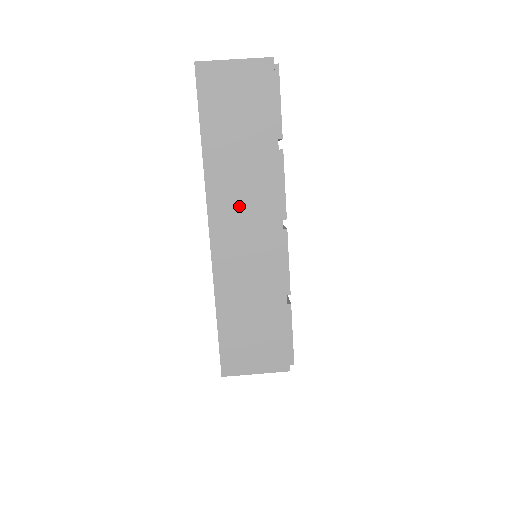
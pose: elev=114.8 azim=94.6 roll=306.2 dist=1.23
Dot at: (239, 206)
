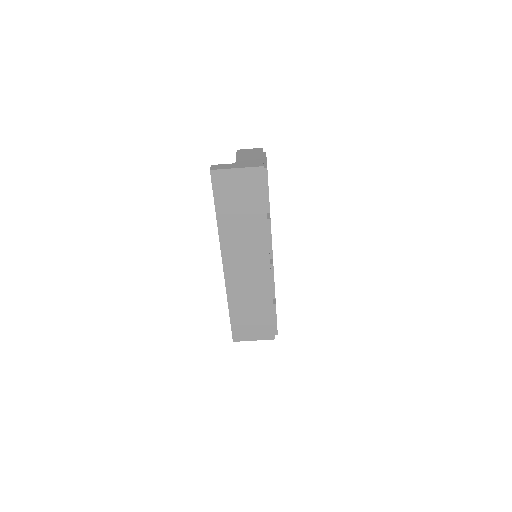
Dot at: (242, 253)
